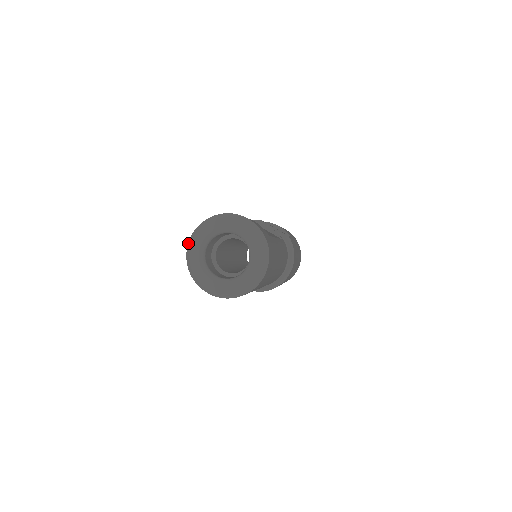
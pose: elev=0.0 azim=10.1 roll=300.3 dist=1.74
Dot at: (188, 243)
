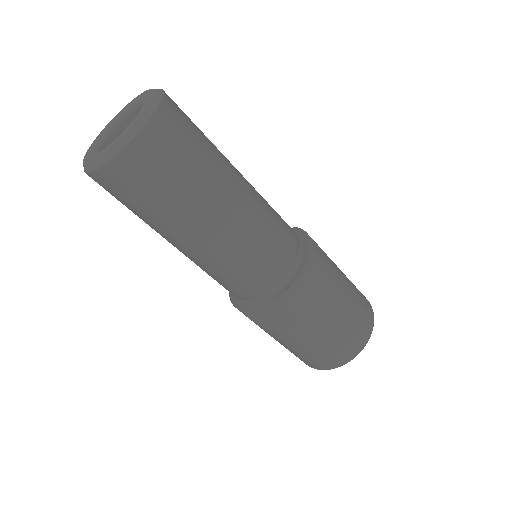
Dot at: occluded
